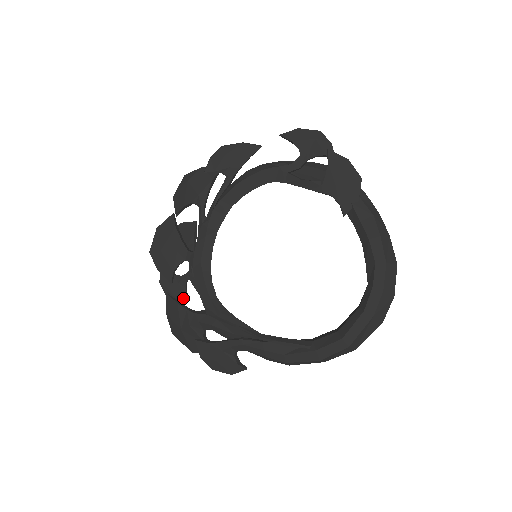
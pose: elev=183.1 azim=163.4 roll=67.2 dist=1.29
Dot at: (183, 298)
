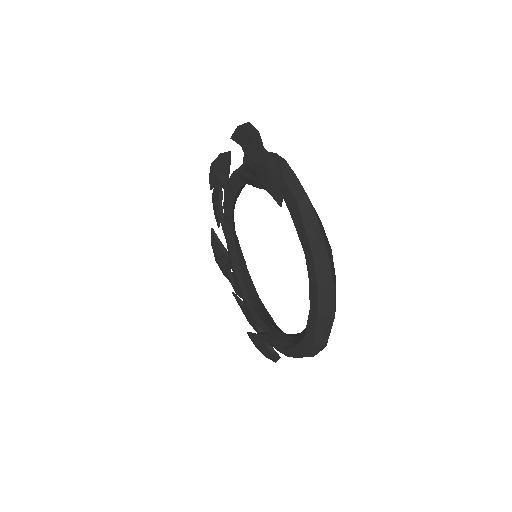
Dot at: occluded
